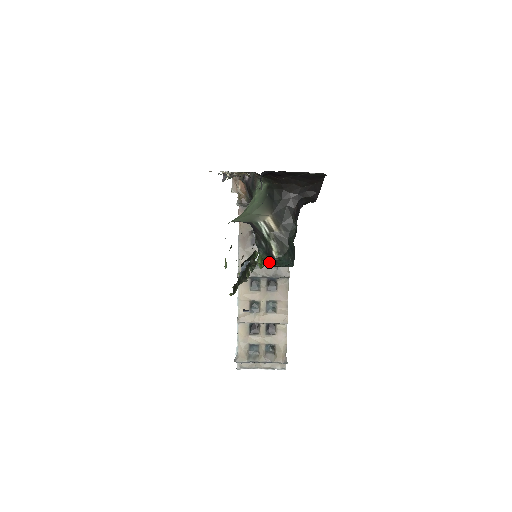
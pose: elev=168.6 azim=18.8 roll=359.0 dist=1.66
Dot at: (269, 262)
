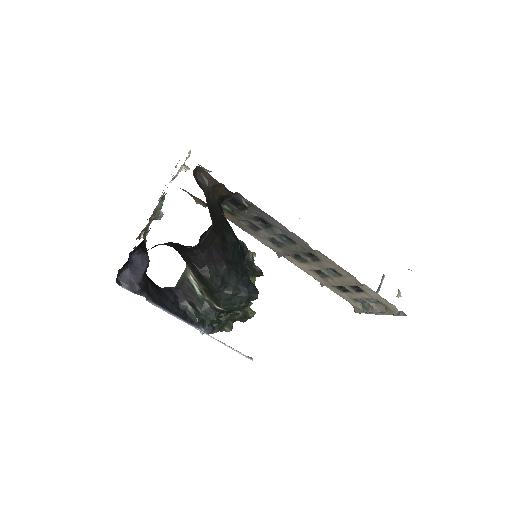
Dot at: (226, 313)
